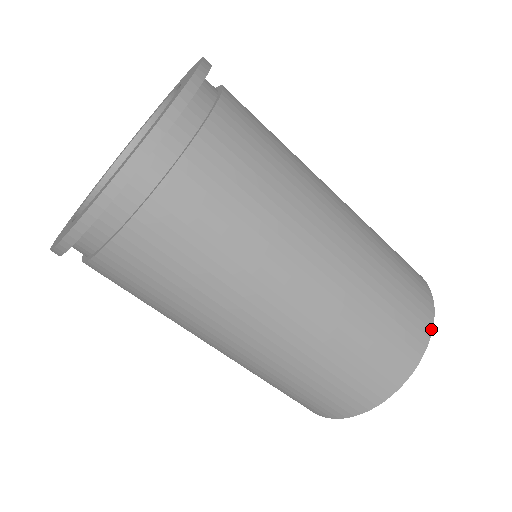
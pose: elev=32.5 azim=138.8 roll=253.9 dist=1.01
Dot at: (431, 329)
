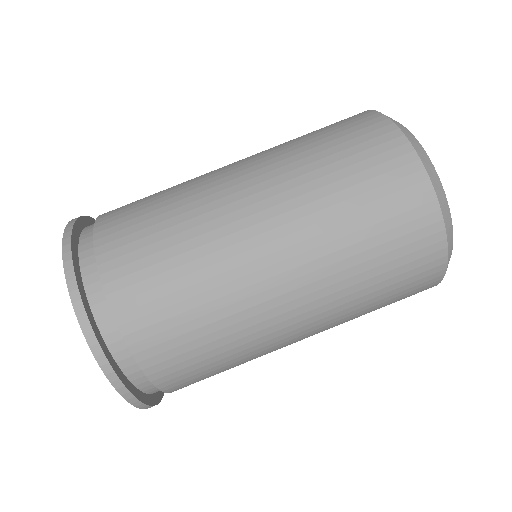
Dot at: (386, 119)
